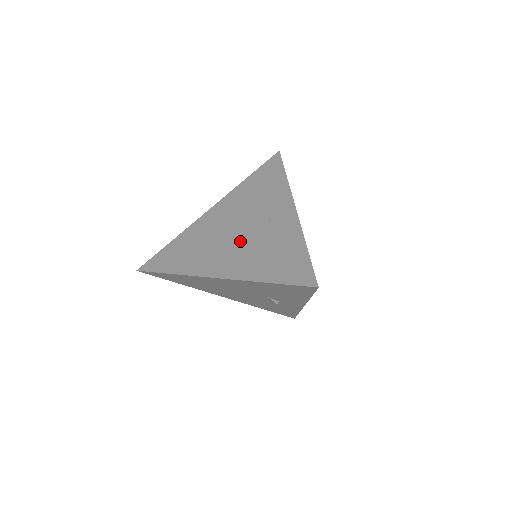
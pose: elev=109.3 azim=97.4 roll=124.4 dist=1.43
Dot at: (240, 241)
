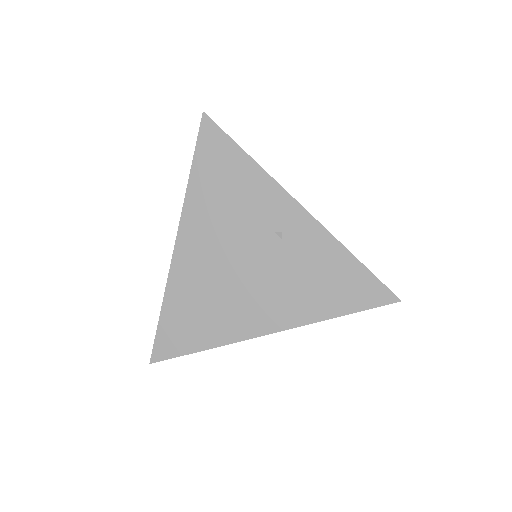
Dot at: (261, 277)
